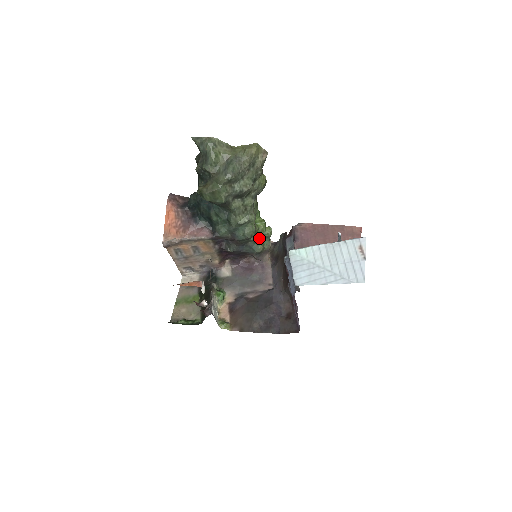
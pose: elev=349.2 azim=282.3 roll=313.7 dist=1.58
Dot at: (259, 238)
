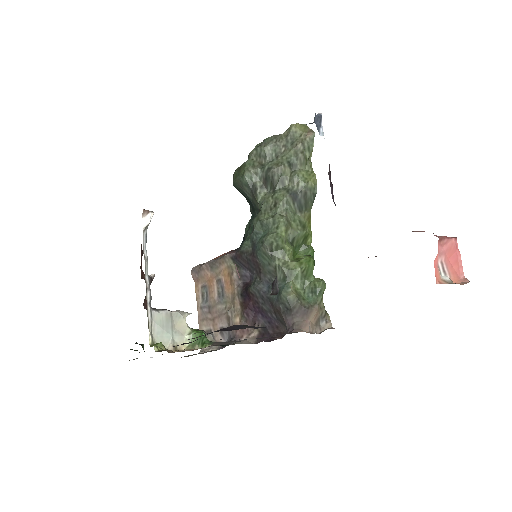
Dot at: (291, 272)
